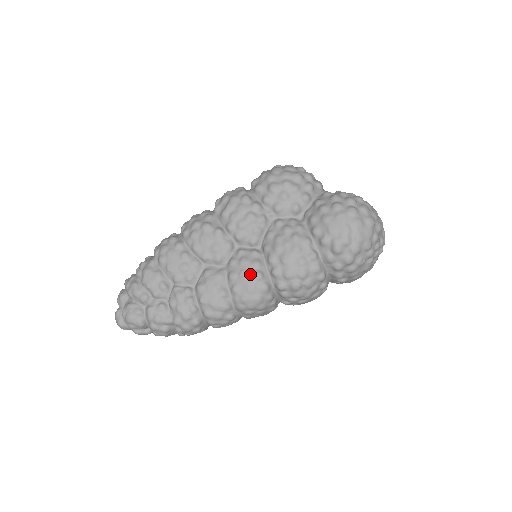
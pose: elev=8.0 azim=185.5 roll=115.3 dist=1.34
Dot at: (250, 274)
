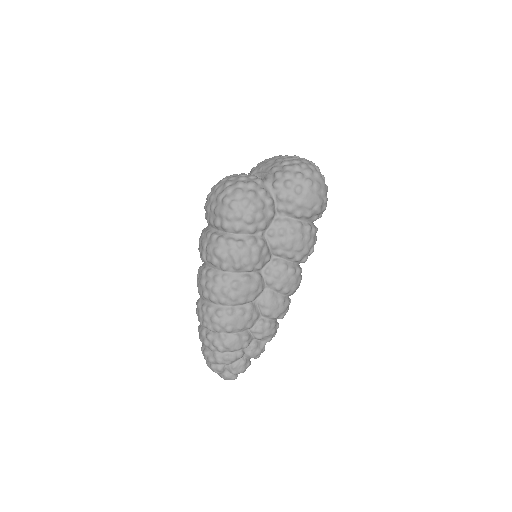
Dot at: (288, 276)
